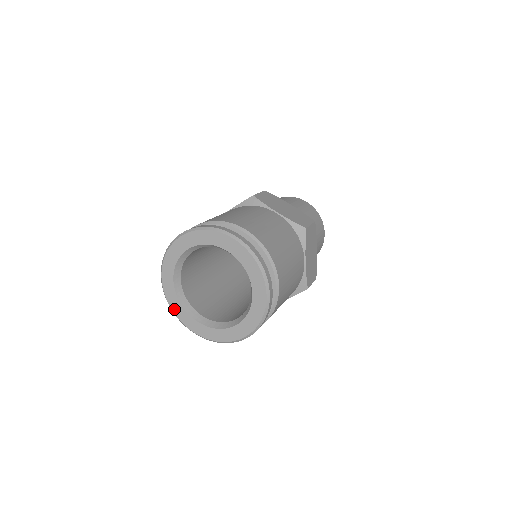
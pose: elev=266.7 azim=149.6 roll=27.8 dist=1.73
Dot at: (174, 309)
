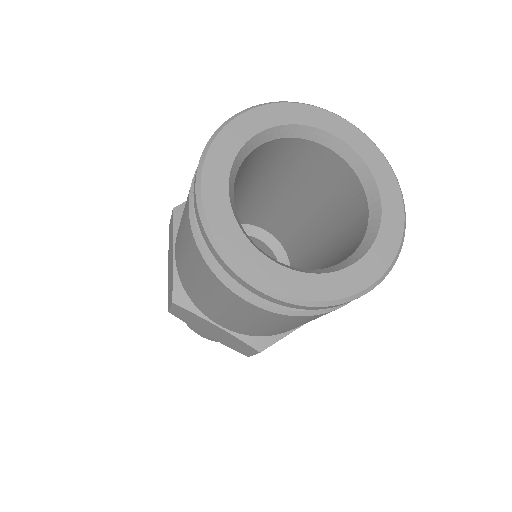
Dot at: (219, 143)
